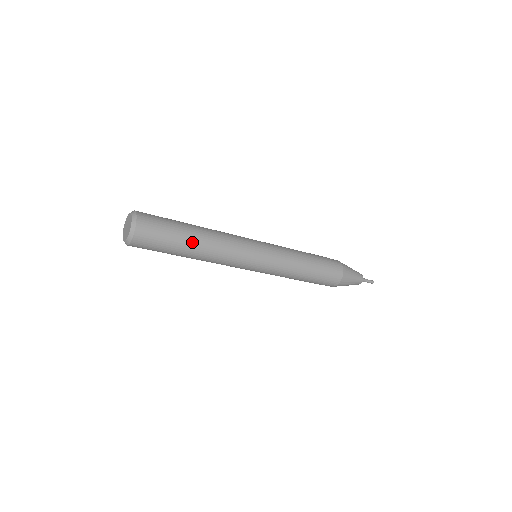
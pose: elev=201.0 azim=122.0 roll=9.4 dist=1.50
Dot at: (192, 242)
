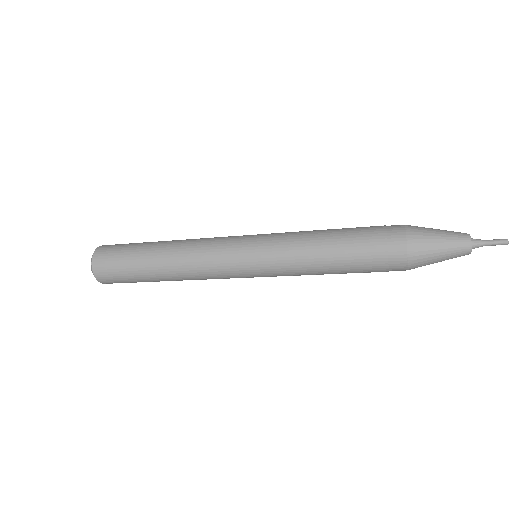
Dot at: occluded
